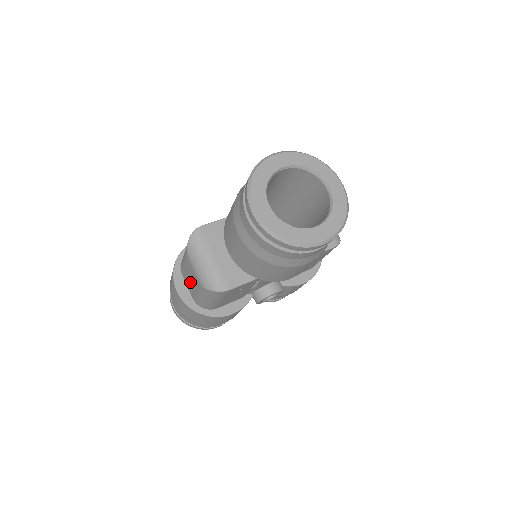
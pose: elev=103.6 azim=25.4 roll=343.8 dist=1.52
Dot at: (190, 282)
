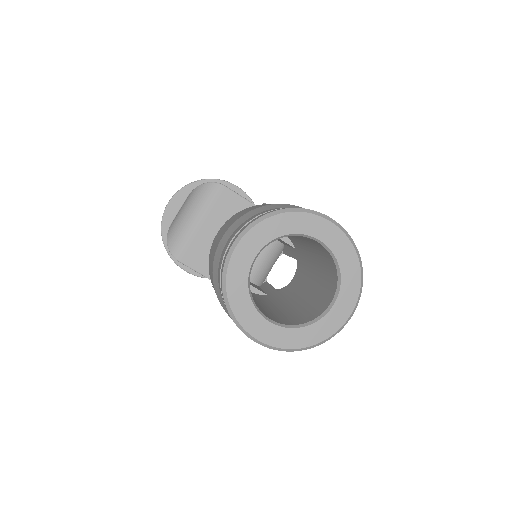
Dot at: occluded
